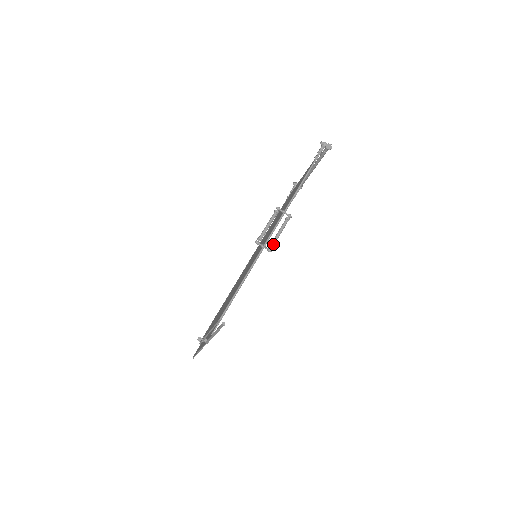
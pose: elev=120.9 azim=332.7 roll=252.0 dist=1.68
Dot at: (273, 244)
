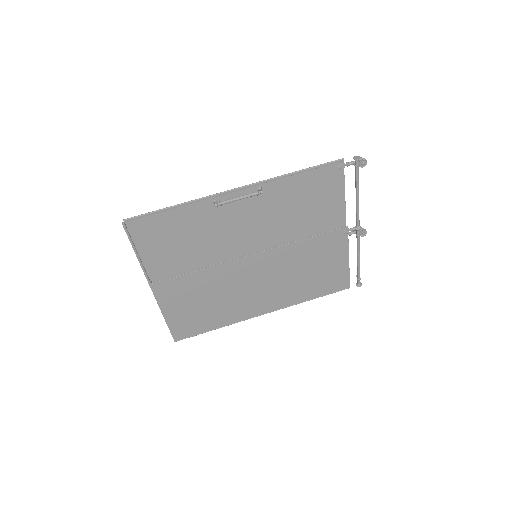
Dot at: (223, 201)
